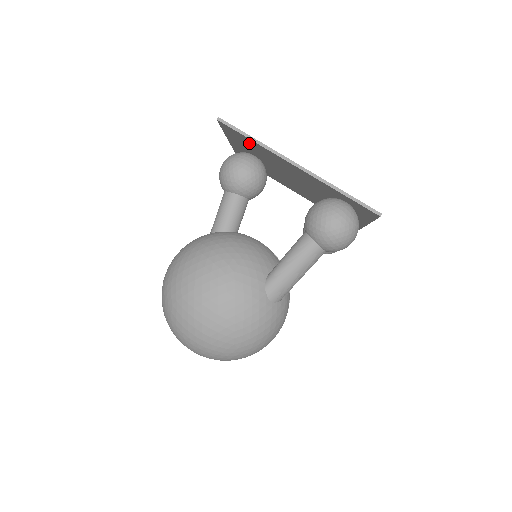
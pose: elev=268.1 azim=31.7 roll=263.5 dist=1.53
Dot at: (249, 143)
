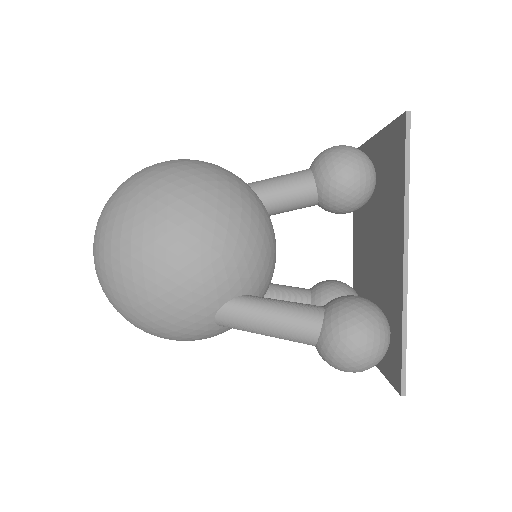
Dot at: (395, 171)
